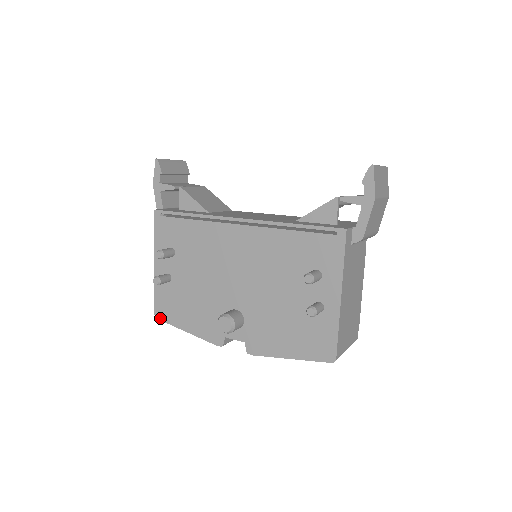
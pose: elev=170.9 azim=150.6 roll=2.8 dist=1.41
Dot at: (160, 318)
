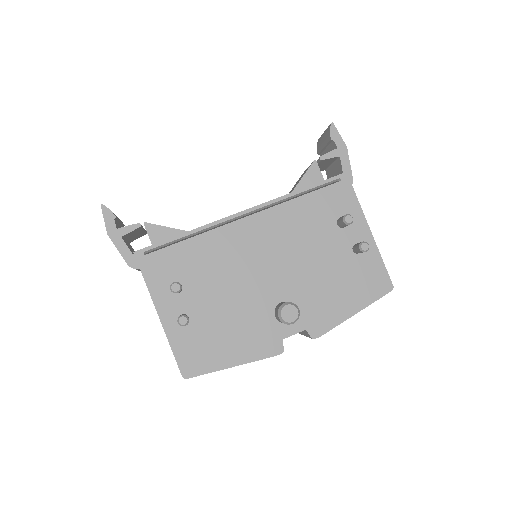
Dot at: (192, 375)
